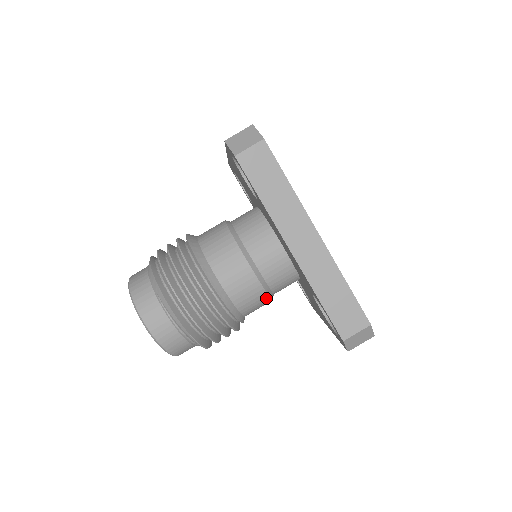
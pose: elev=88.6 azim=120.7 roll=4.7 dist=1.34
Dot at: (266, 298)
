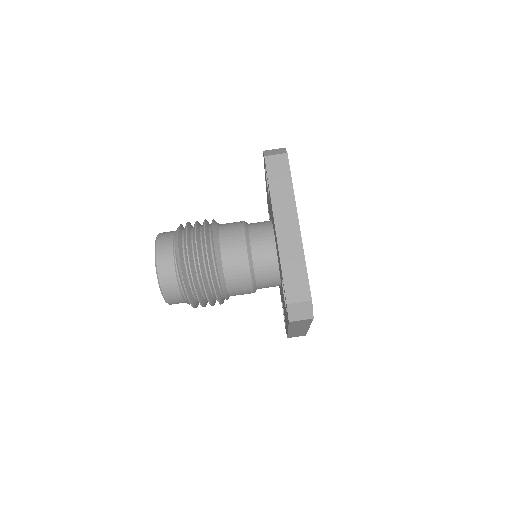
Dot at: (249, 280)
